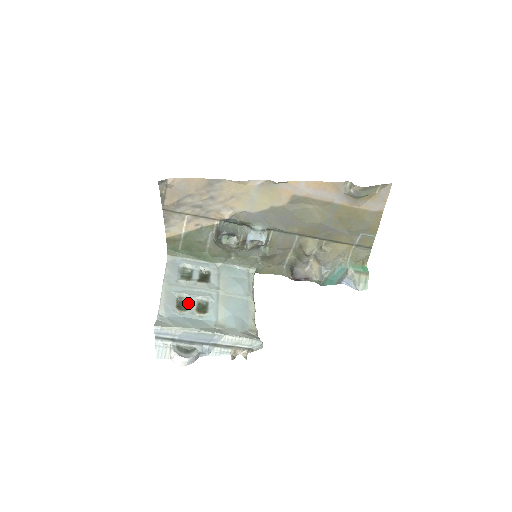
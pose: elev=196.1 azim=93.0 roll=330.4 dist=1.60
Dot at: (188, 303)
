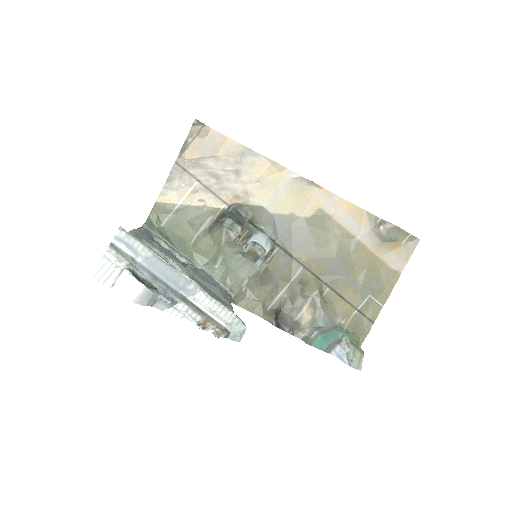
Dot at: occluded
